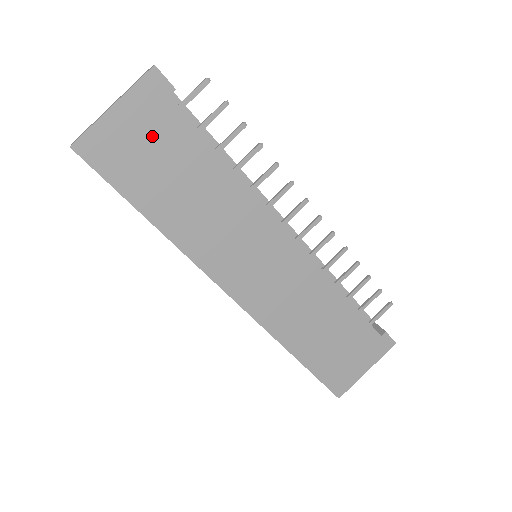
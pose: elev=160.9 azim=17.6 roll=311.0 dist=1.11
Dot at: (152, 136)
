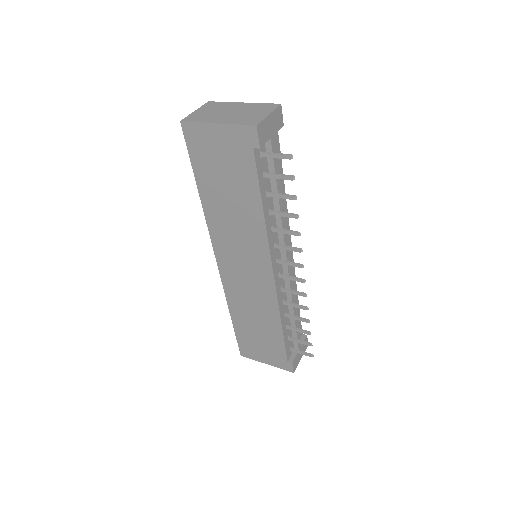
Dot at: (229, 157)
